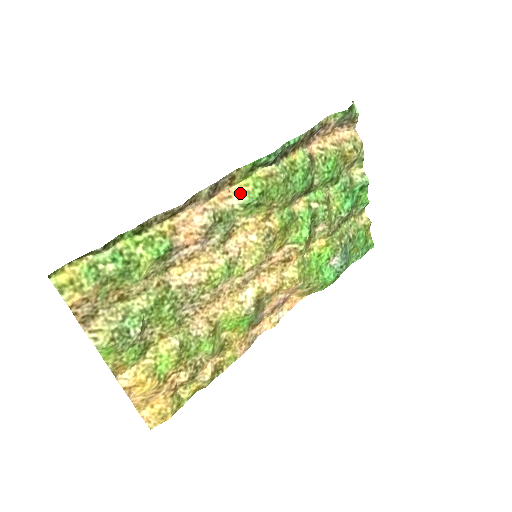
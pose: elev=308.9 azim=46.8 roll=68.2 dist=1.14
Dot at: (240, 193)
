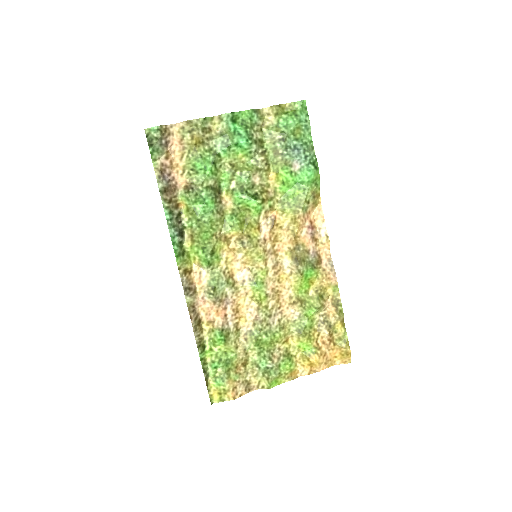
Dot at: (199, 265)
